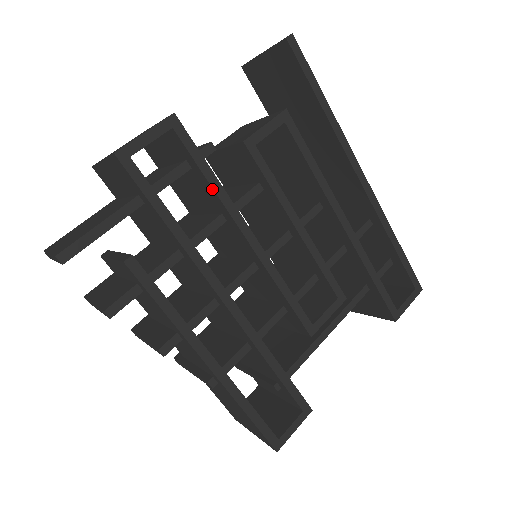
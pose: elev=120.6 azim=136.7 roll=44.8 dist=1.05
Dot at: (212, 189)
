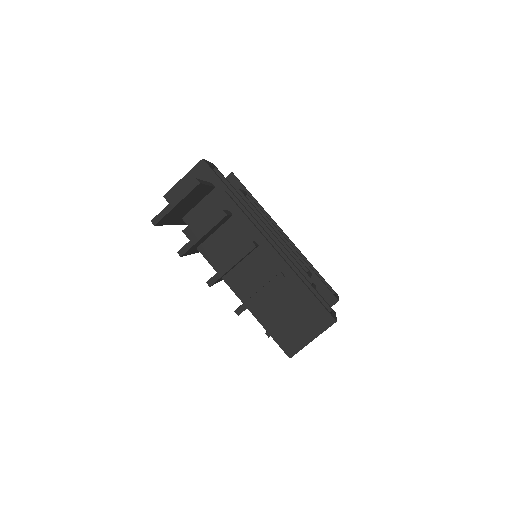
Dot at: (238, 195)
